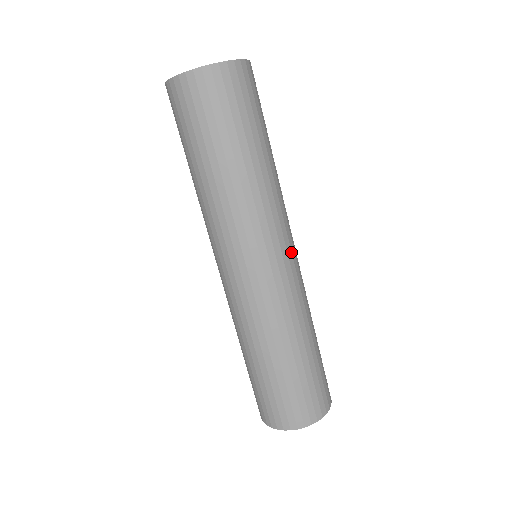
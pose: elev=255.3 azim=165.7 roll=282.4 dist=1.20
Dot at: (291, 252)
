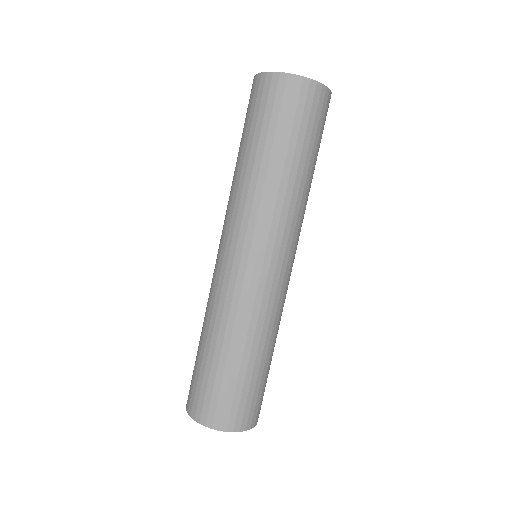
Dot at: (287, 265)
